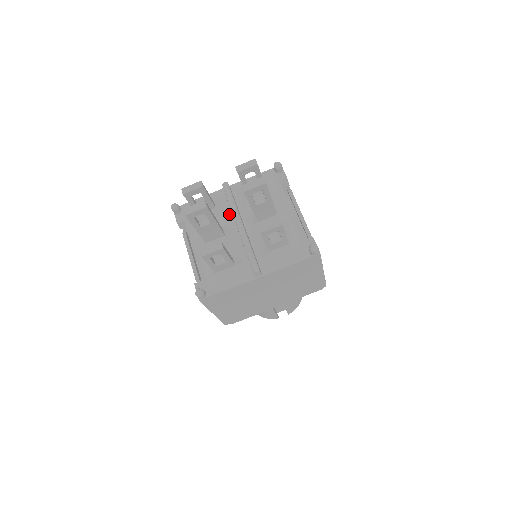
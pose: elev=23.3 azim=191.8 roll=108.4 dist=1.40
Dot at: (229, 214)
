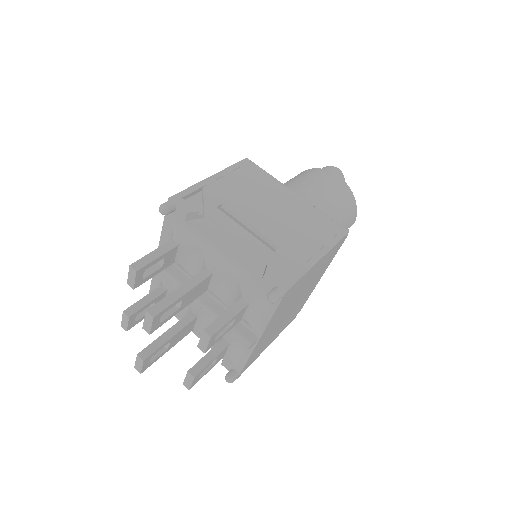
Dot at: occluded
